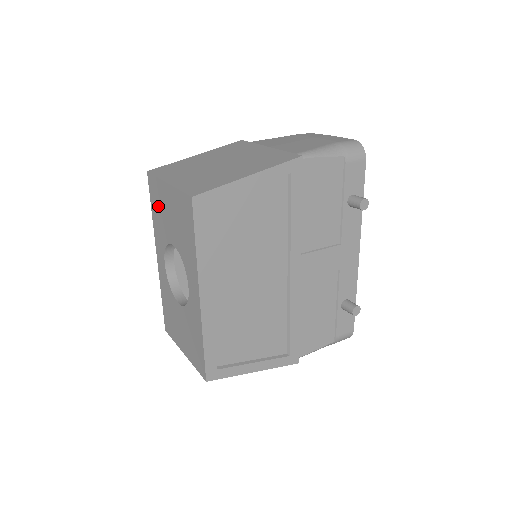
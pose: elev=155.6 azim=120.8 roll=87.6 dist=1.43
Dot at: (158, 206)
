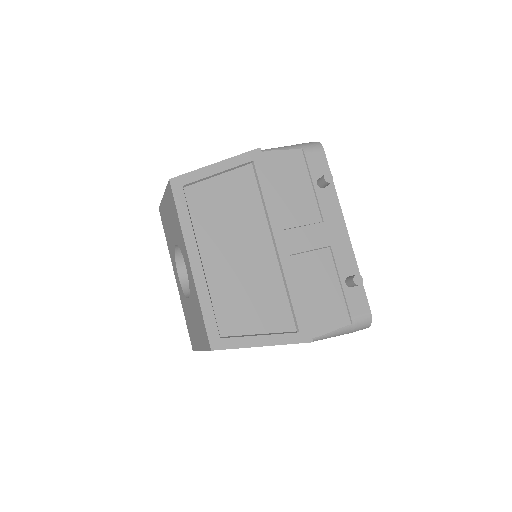
Dot at: (166, 226)
